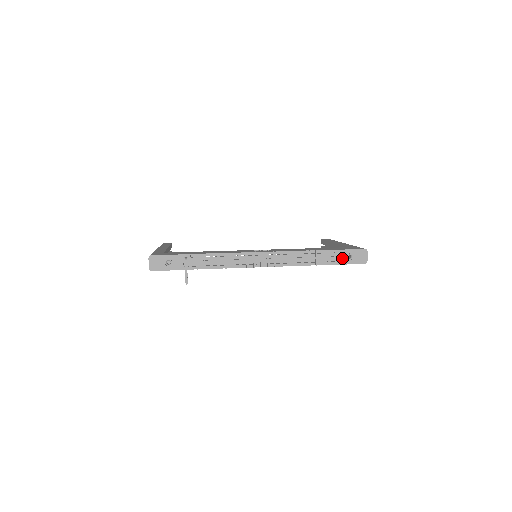
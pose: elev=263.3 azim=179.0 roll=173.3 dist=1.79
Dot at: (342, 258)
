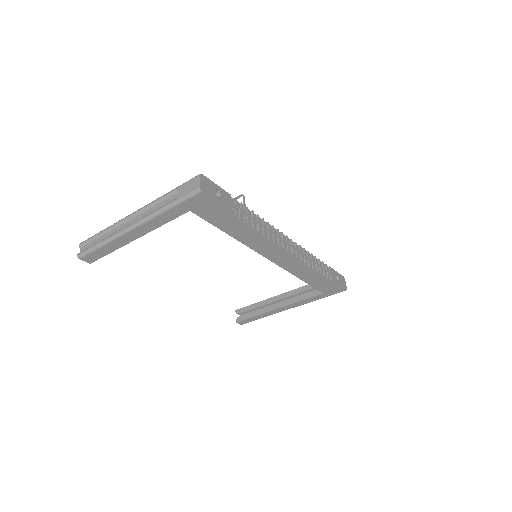
Dot at: (334, 276)
